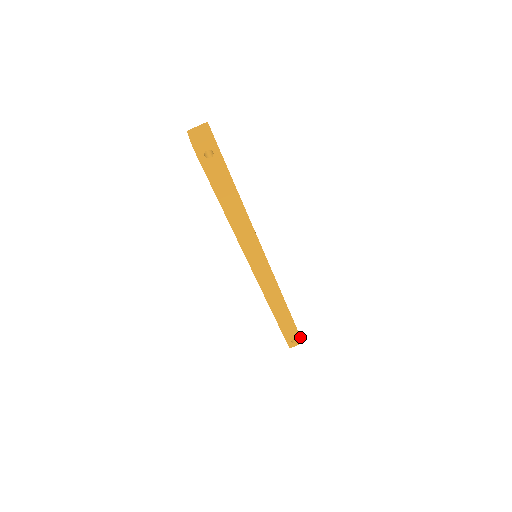
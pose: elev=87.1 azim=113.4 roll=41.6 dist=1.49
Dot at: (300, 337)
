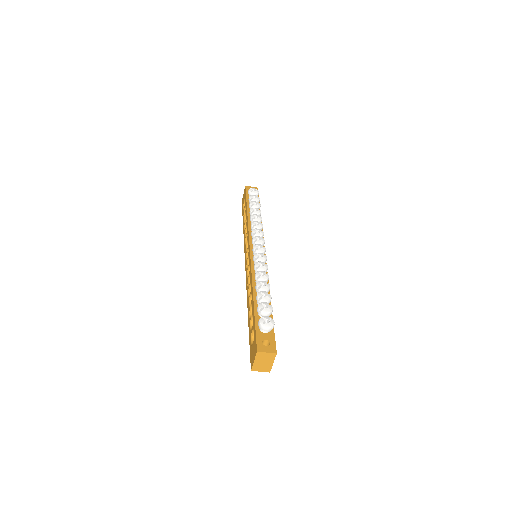
Dot at: occluded
